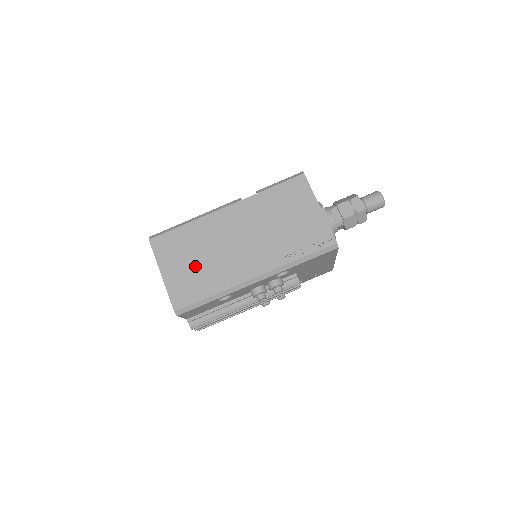
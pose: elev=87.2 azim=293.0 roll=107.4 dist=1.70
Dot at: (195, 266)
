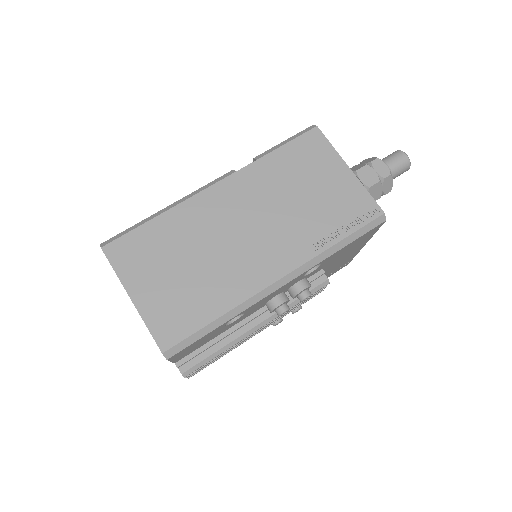
Dot at: (183, 277)
